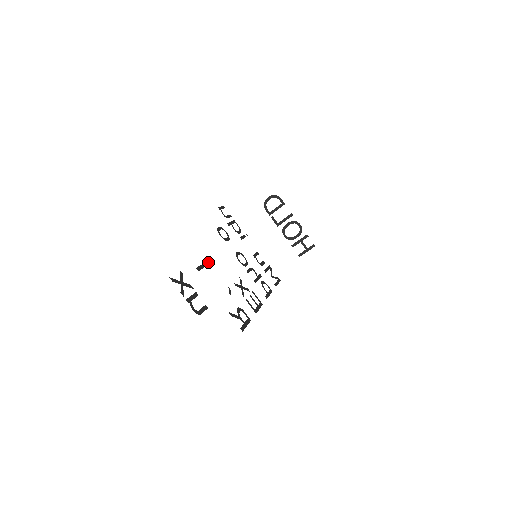
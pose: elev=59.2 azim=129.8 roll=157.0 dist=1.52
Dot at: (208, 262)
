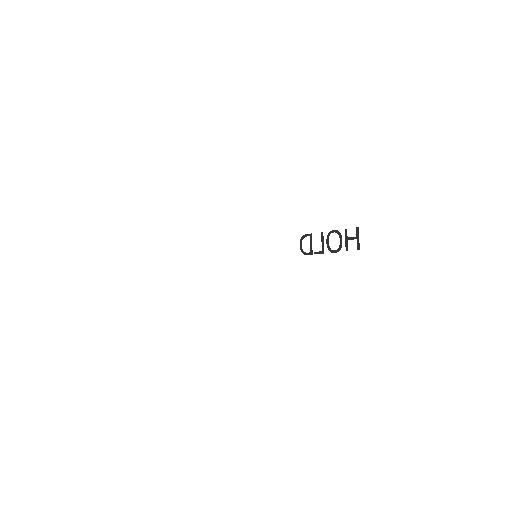
Dot at: occluded
